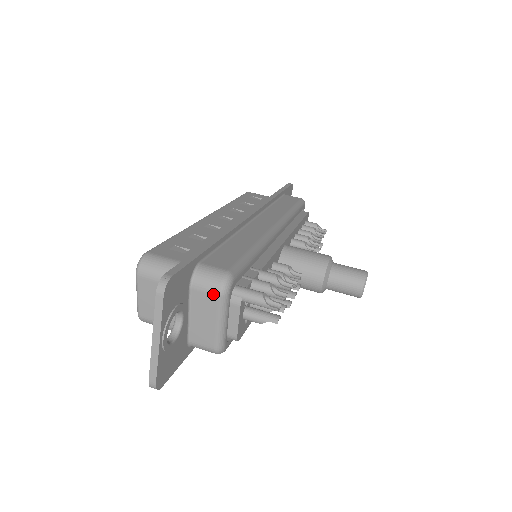
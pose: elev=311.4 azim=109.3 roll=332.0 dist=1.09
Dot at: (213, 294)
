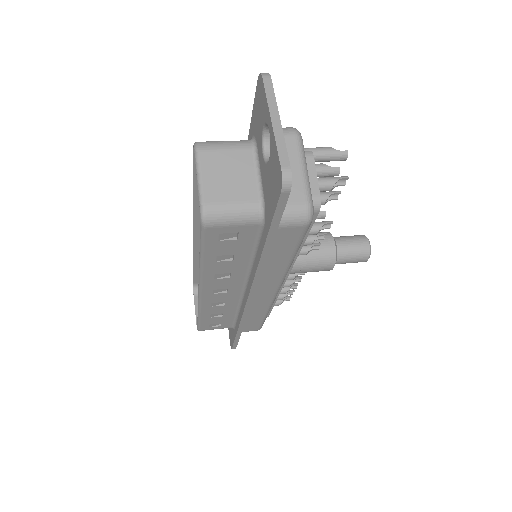
Dot at: (290, 135)
